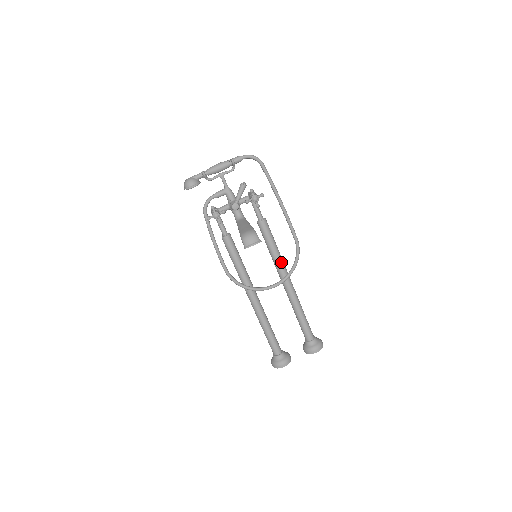
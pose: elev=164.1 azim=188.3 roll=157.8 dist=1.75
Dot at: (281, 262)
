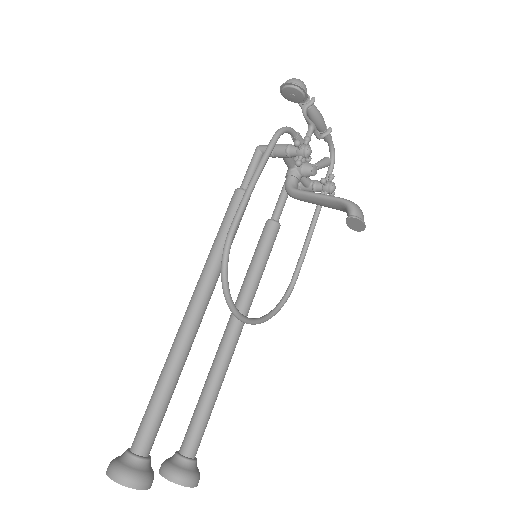
Dot at: (254, 296)
